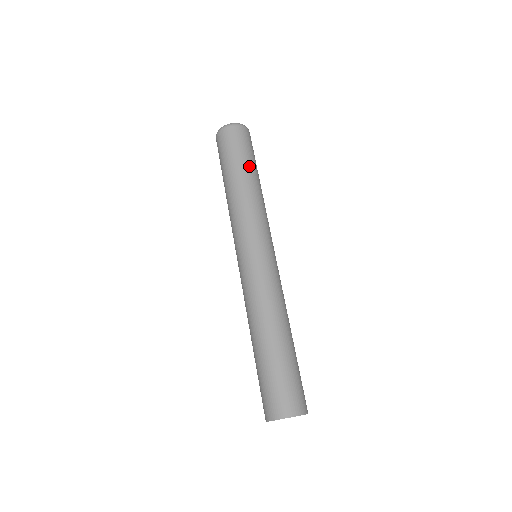
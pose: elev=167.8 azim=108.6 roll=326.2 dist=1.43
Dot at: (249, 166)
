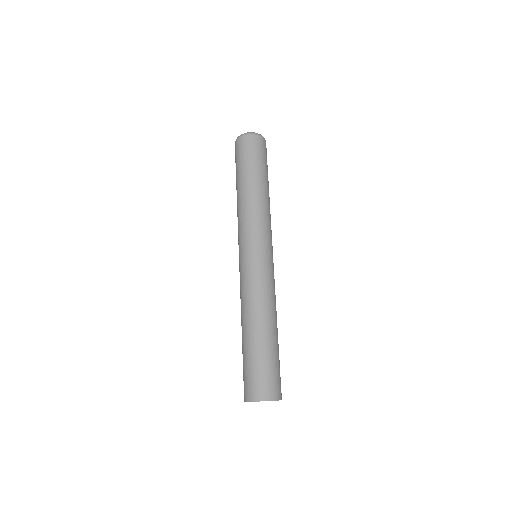
Dot at: (250, 173)
